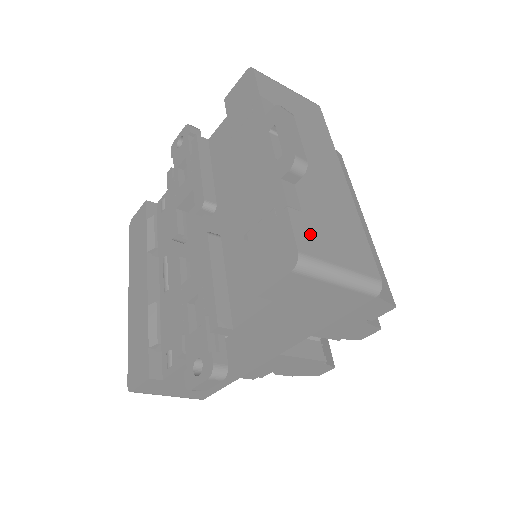
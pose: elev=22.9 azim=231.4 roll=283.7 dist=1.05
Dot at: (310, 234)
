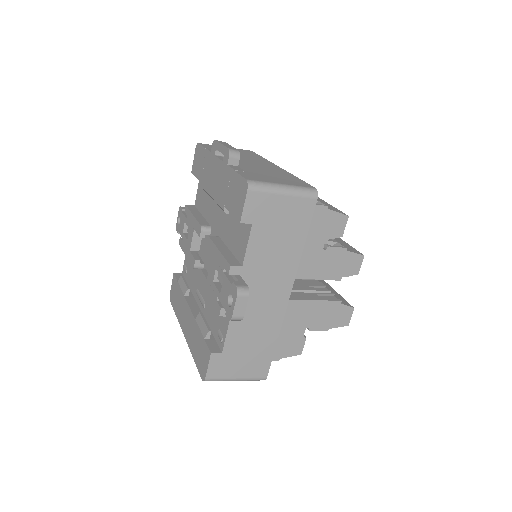
Dot at: (254, 176)
